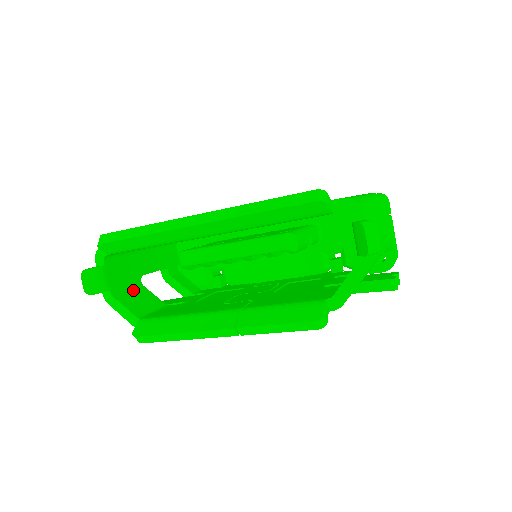
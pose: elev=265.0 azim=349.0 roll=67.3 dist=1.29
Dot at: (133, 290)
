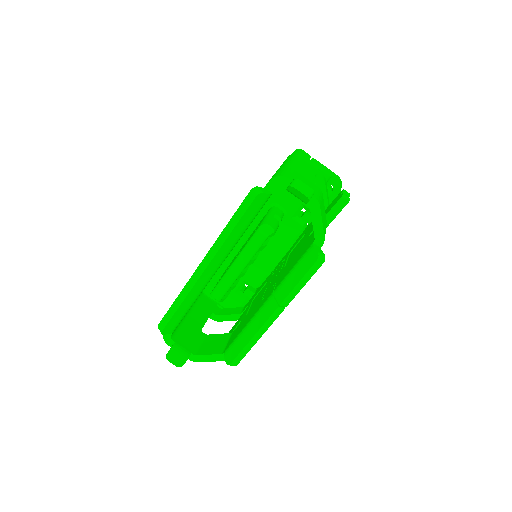
Dot at: (204, 342)
